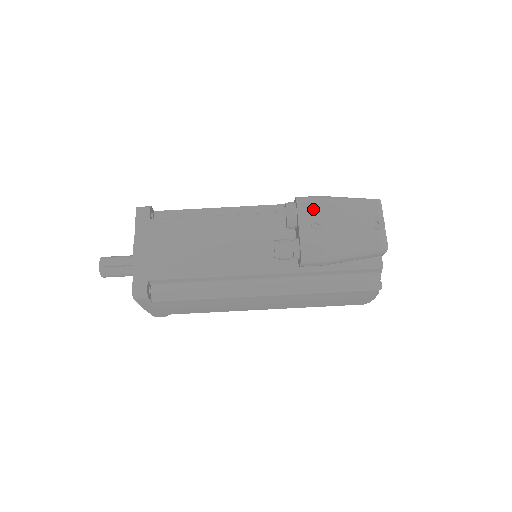
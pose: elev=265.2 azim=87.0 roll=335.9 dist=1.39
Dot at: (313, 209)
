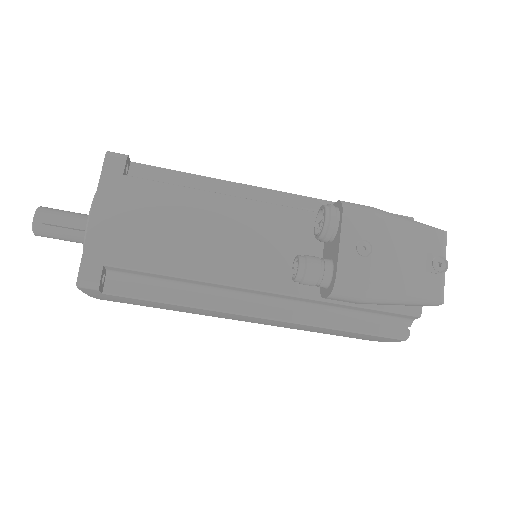
Dot at: (363, 226)
